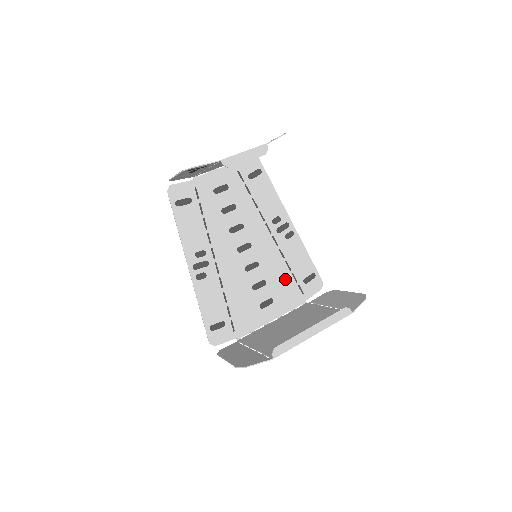
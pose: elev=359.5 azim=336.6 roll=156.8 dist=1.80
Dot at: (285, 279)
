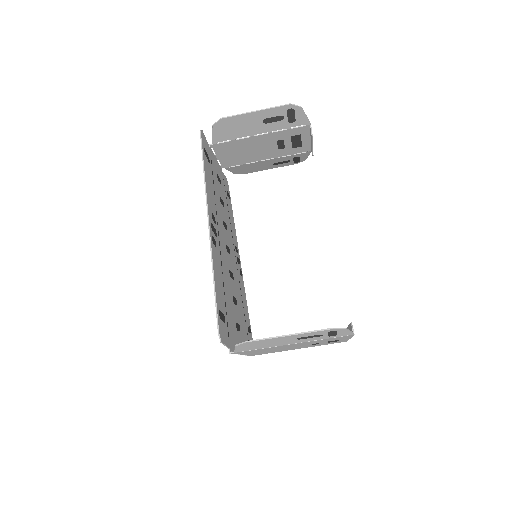
Dot at: (242, 313)
